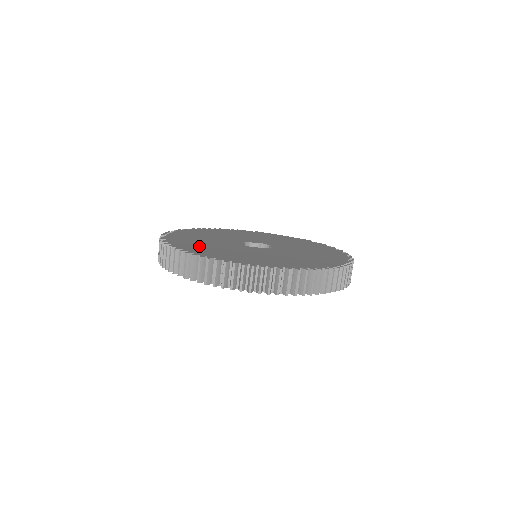
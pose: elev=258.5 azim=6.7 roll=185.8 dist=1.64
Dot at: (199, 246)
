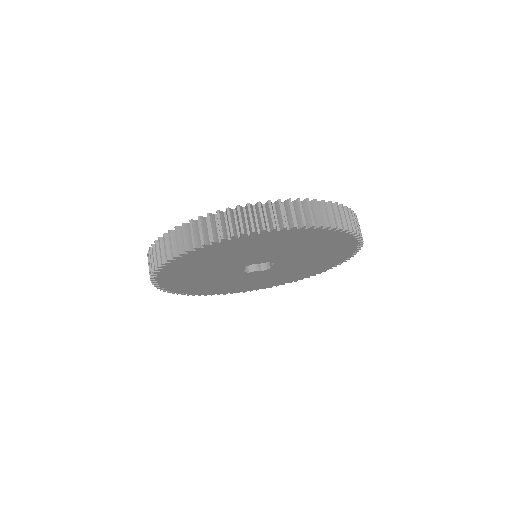
Dot at: occluded
